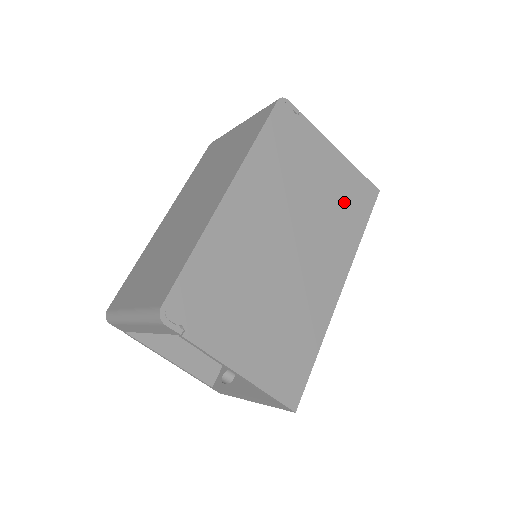
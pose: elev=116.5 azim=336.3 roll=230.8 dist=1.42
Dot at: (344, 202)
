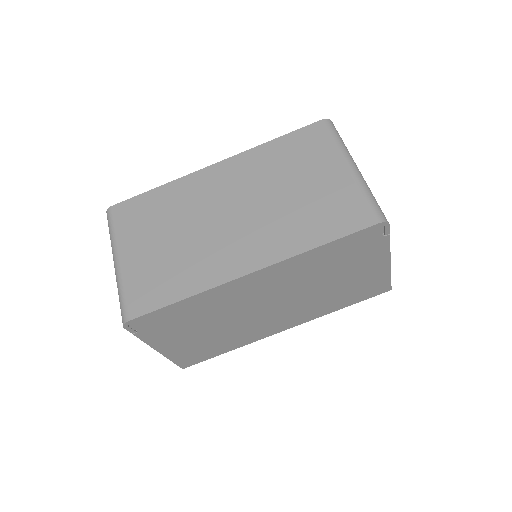
Dot at: (350, 292)
